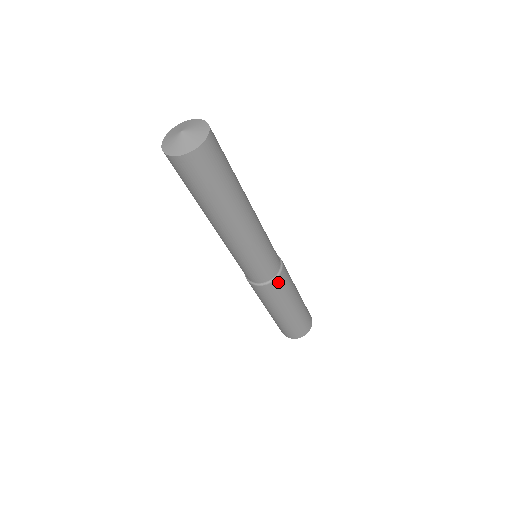
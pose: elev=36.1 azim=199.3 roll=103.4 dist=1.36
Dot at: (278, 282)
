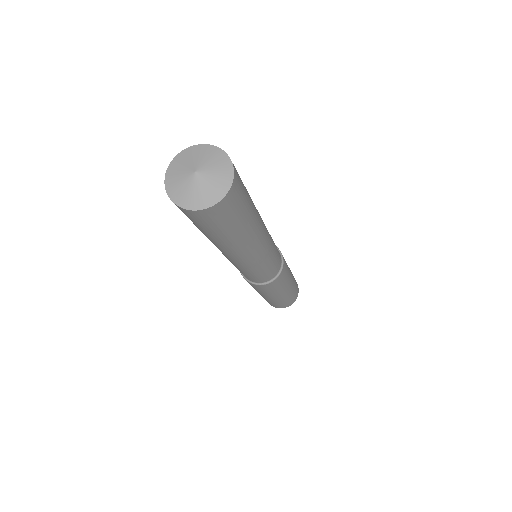
Dot at: (260, 286)
